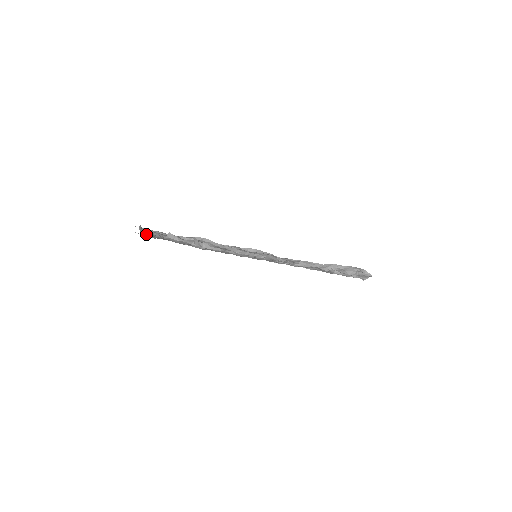
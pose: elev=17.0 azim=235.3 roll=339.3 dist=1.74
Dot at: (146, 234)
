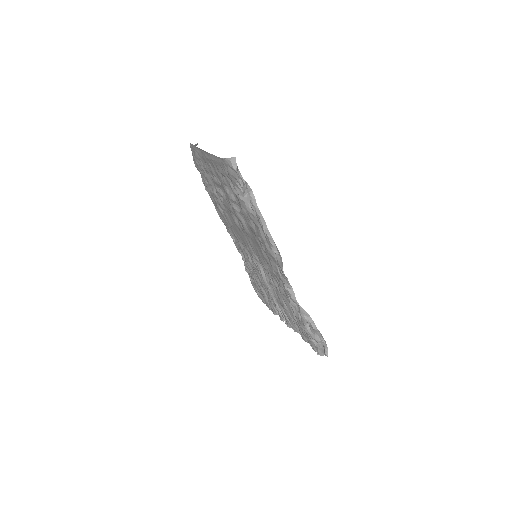
Dot at: occluded
